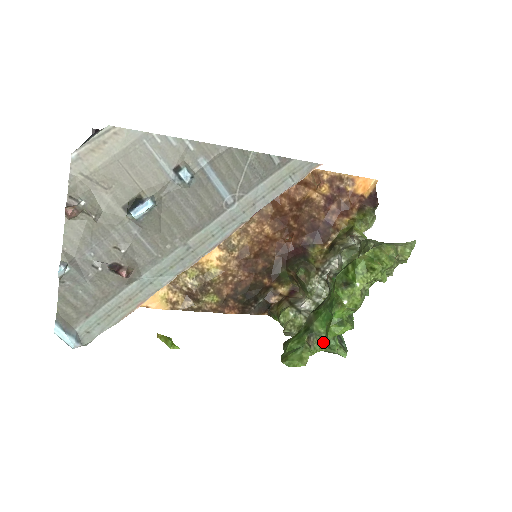
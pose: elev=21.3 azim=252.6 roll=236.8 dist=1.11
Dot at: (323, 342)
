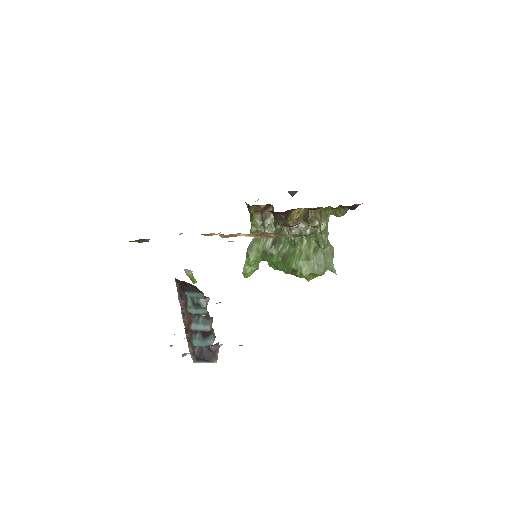
Dot at: occluded
